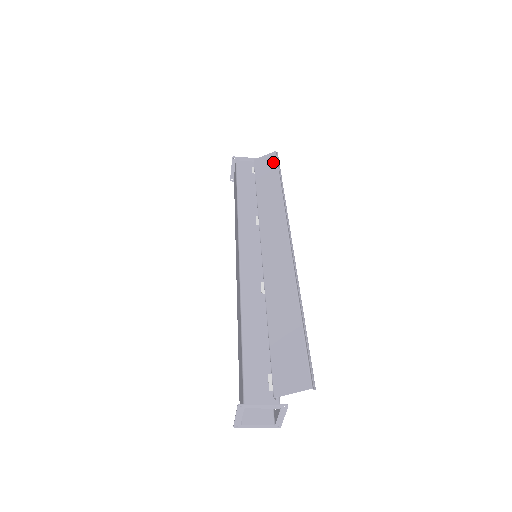
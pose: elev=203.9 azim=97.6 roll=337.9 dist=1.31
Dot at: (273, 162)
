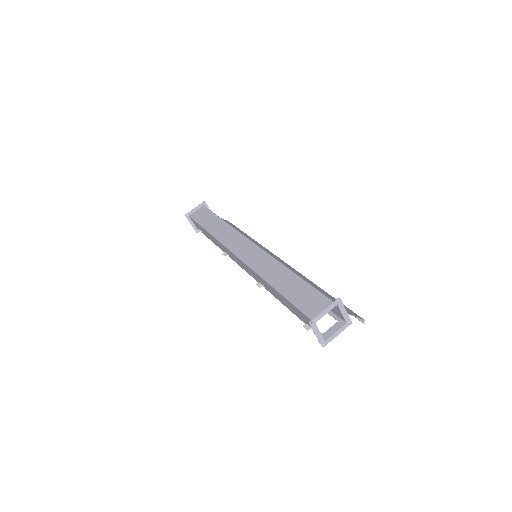
Dot at: (233, 225)
